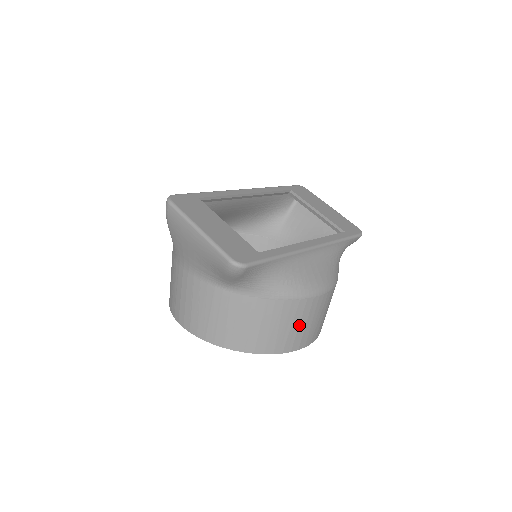
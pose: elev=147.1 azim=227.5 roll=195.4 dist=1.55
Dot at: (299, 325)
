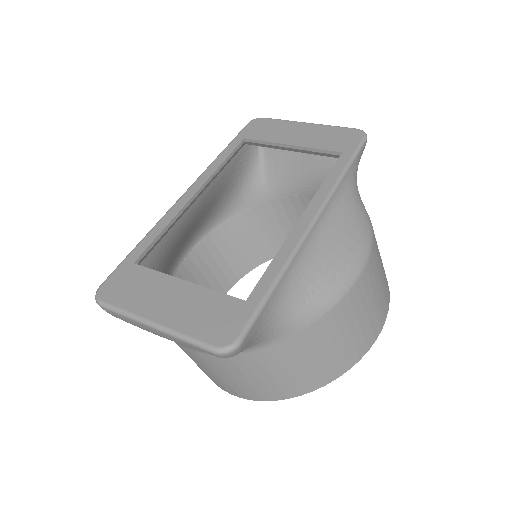
Dot at: (358, 322)
